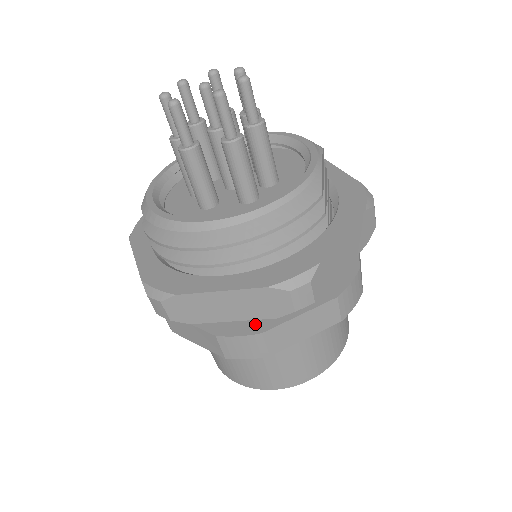
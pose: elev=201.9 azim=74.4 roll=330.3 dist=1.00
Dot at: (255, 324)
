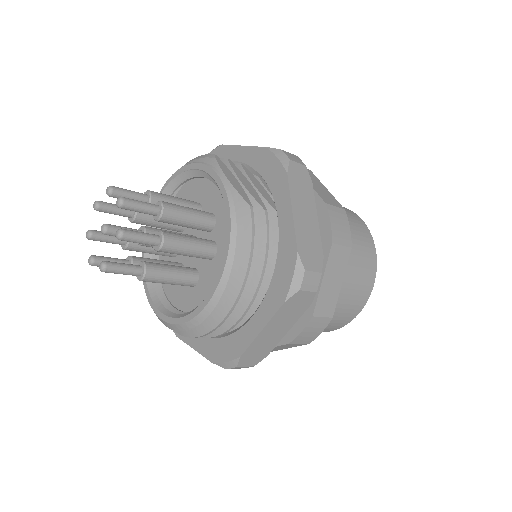
Dot at: occluded
